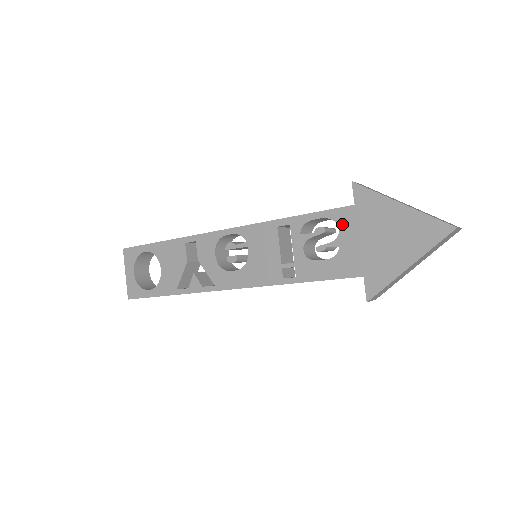
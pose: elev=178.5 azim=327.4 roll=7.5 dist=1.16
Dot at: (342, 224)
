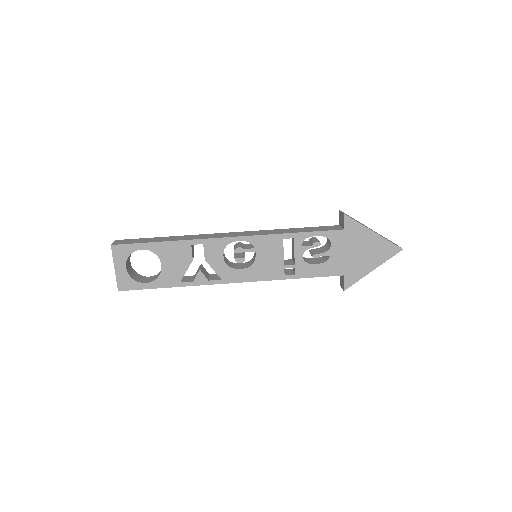
Dot at: (334, 241)
